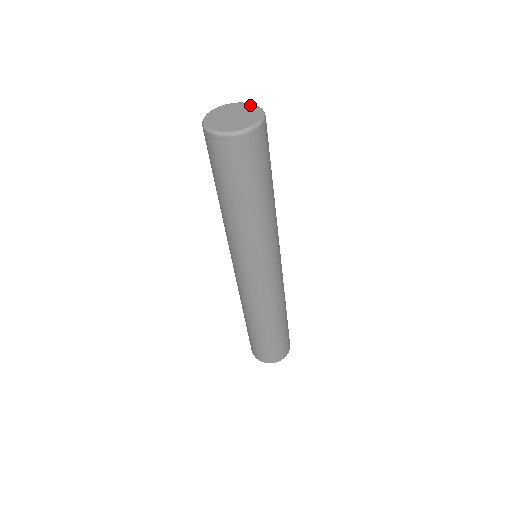
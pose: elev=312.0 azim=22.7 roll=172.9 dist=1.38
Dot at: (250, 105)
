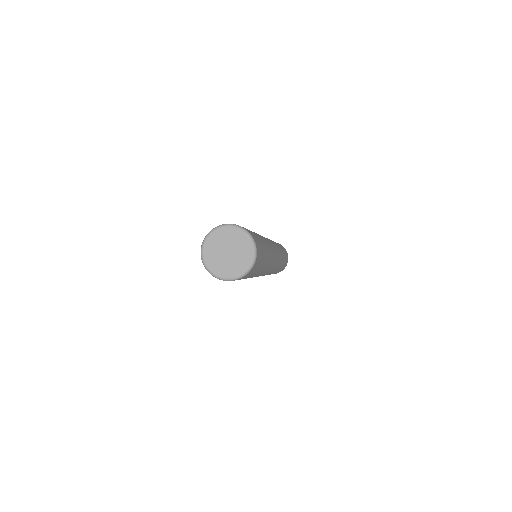
Dot at: (243, 235)
